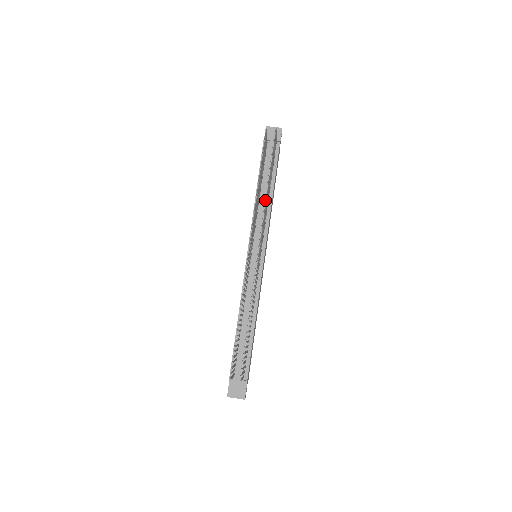
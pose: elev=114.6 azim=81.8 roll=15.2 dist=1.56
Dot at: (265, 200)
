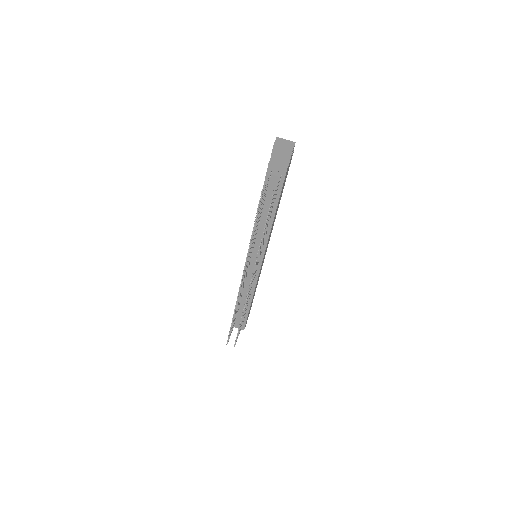
Dot at: occluded
